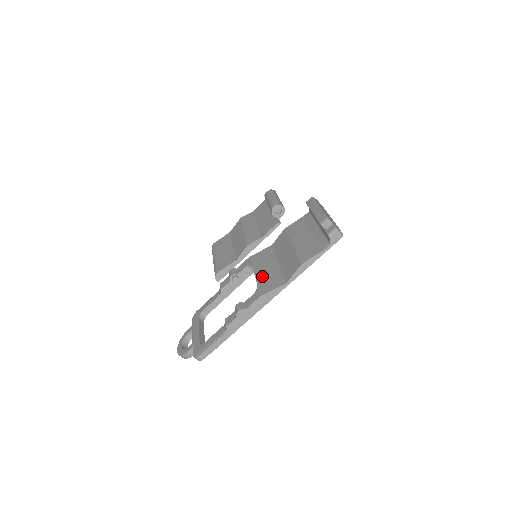
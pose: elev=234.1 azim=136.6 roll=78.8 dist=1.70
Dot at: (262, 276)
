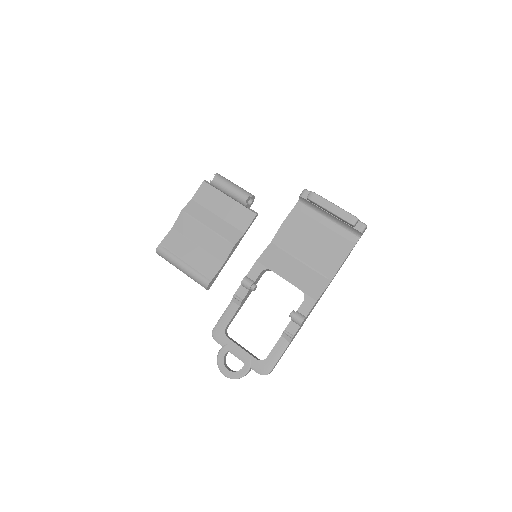
Dot at: (297, 280)
